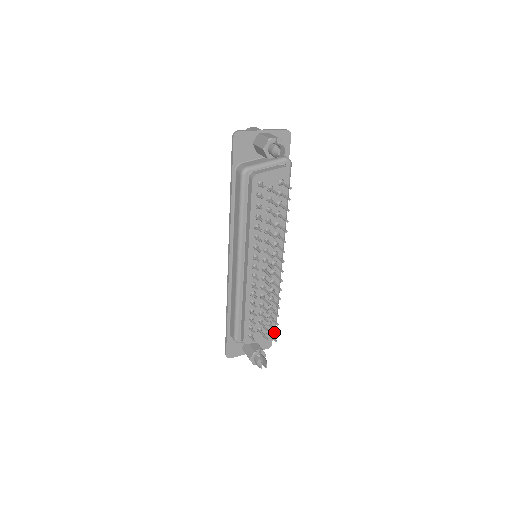
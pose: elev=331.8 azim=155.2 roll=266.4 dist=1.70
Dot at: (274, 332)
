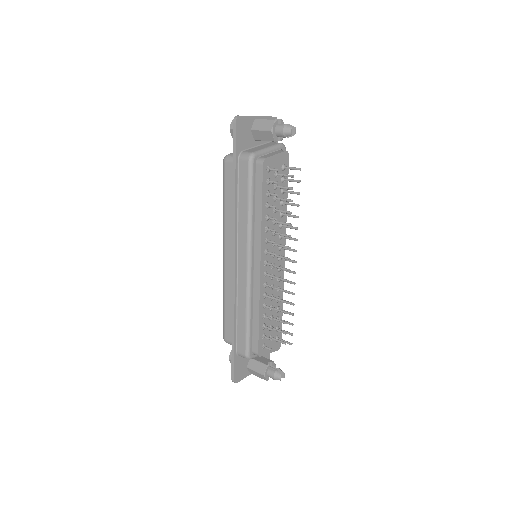
Dot at: (281, 338)
